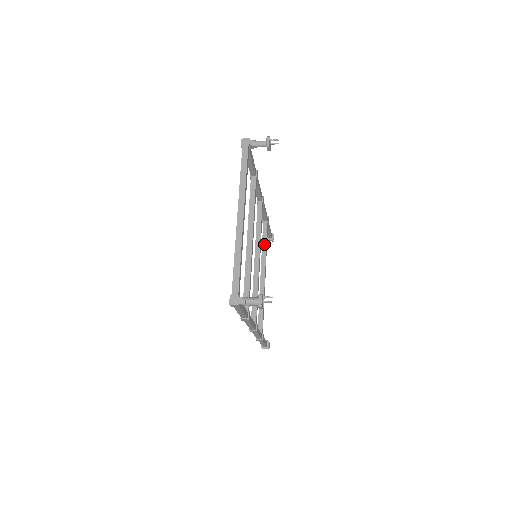
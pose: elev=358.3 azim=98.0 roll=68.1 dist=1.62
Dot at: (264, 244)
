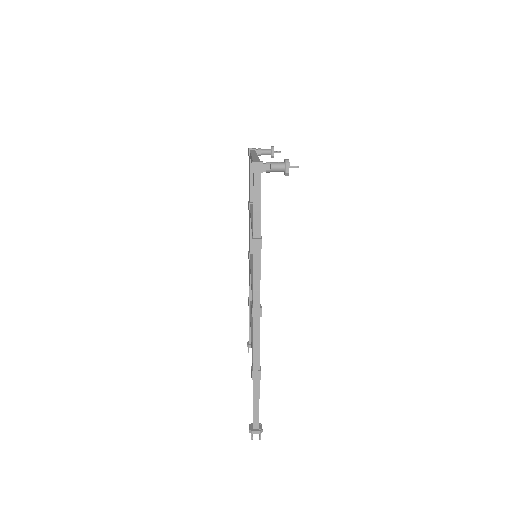
Dot at: occluded
